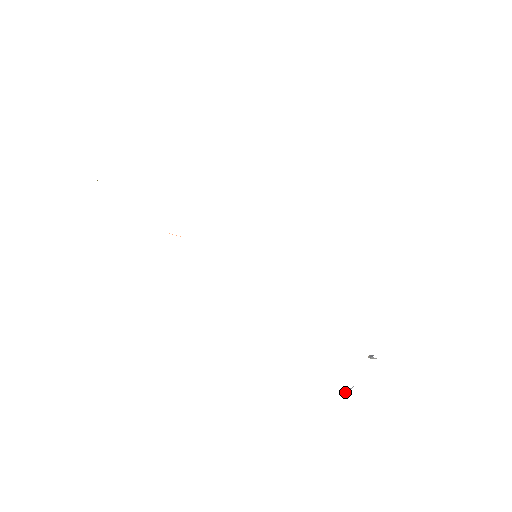
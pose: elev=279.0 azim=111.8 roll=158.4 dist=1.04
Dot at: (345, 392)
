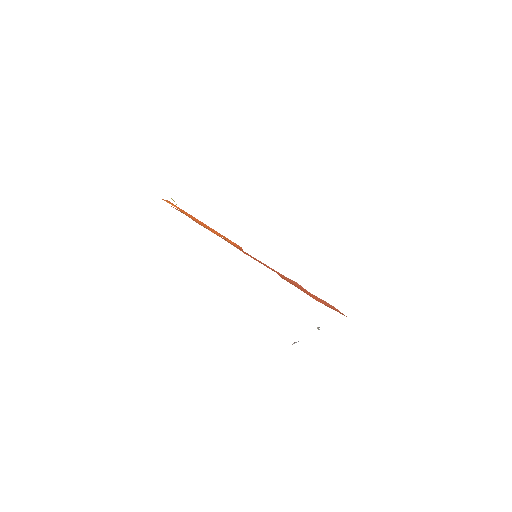
Dot at: (294, 342)
